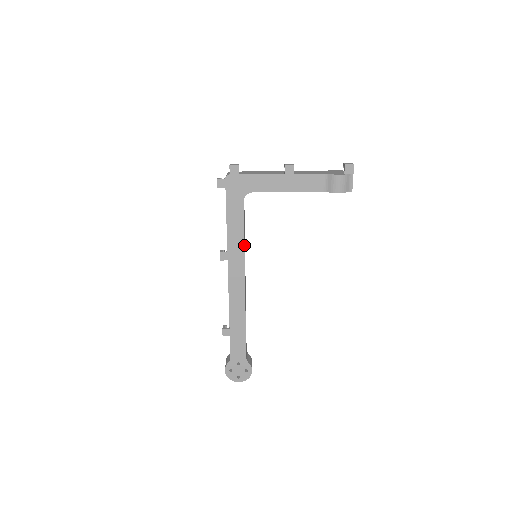
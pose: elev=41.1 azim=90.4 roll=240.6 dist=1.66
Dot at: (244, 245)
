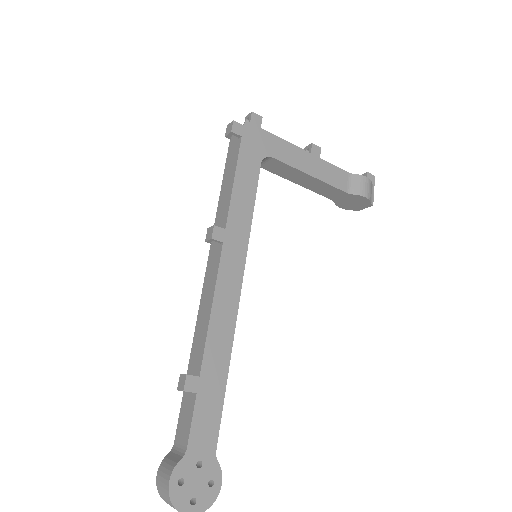
Dot at: (250, 227)
